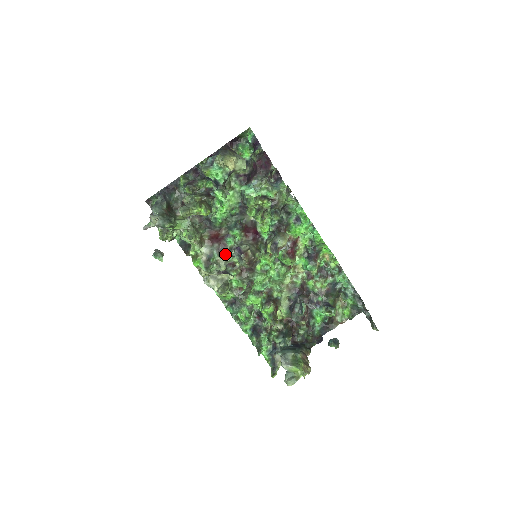
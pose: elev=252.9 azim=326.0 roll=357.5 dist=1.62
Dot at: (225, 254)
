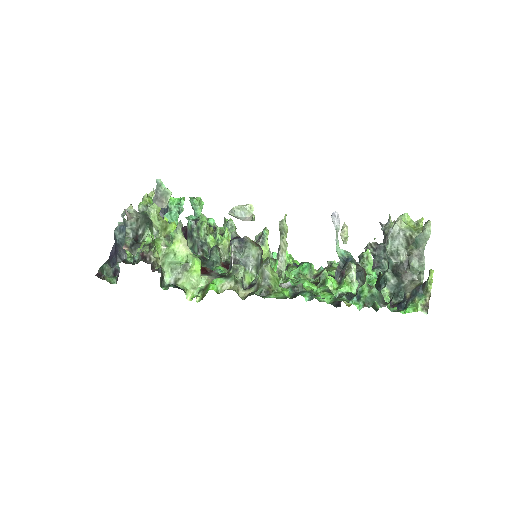
Dot at: occluded
